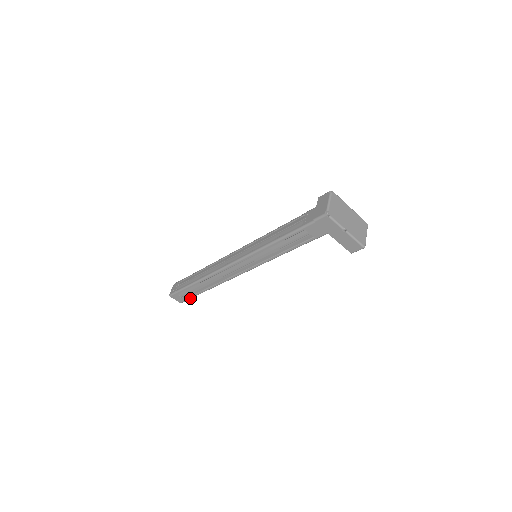
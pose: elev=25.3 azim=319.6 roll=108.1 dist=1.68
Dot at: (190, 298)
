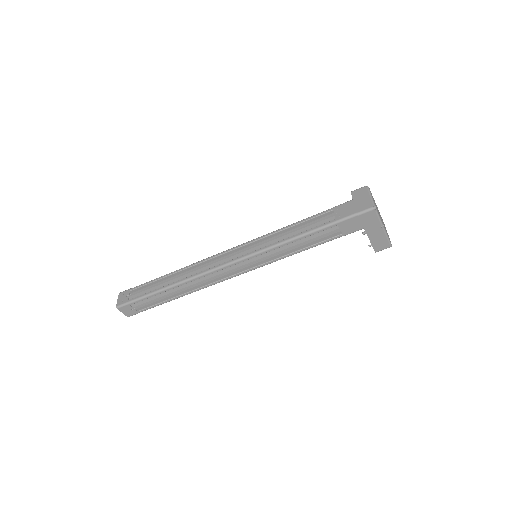
Dot at: (145, 310)
